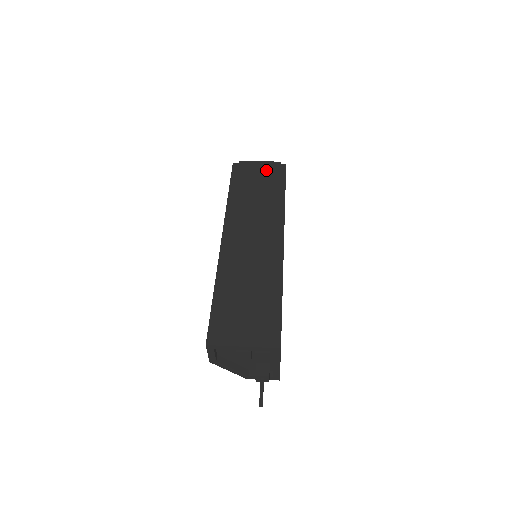
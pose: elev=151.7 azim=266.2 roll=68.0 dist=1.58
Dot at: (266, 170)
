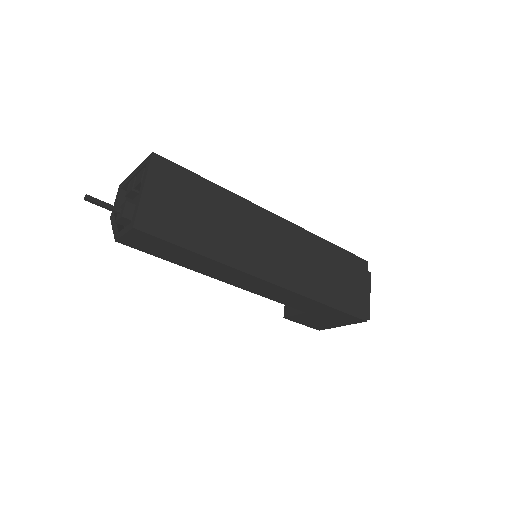
Dot at: occluded
